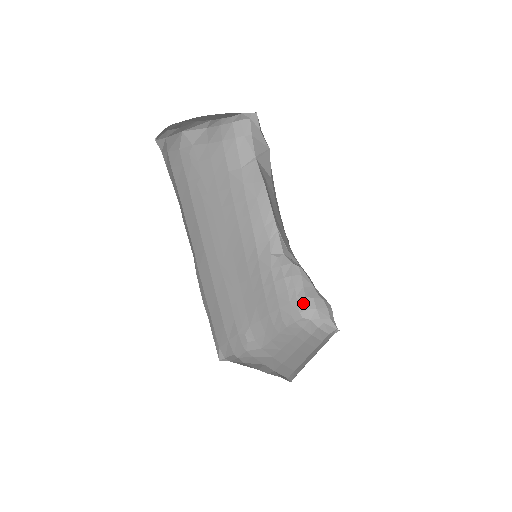
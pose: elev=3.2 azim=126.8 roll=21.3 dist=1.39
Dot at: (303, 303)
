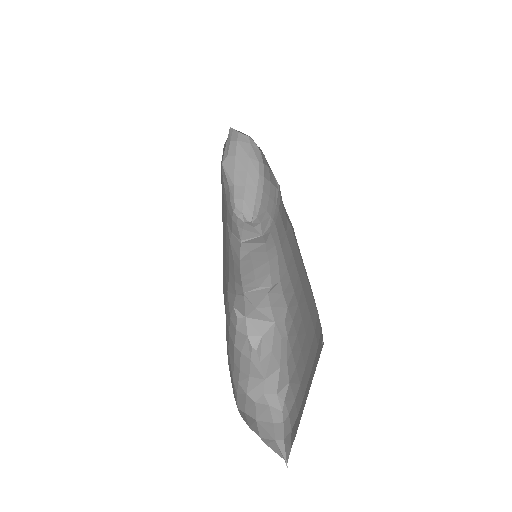
Dot at: (243, 399)
